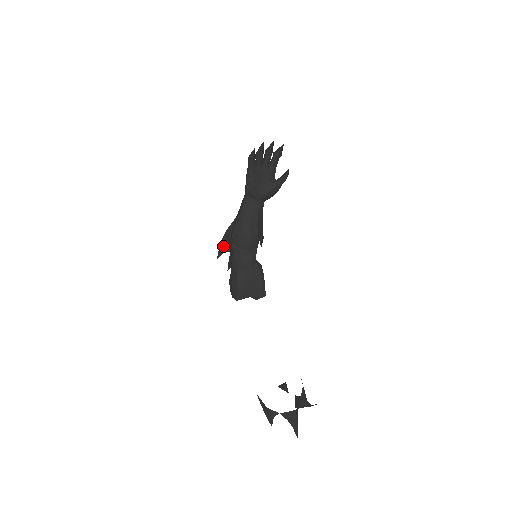
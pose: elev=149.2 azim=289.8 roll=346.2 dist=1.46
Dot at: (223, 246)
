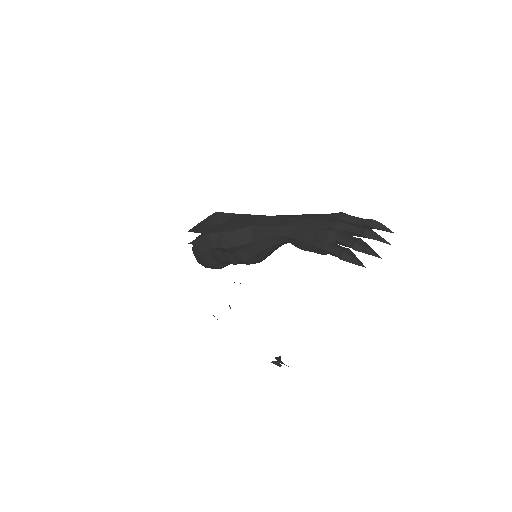
Dot at: occluded
